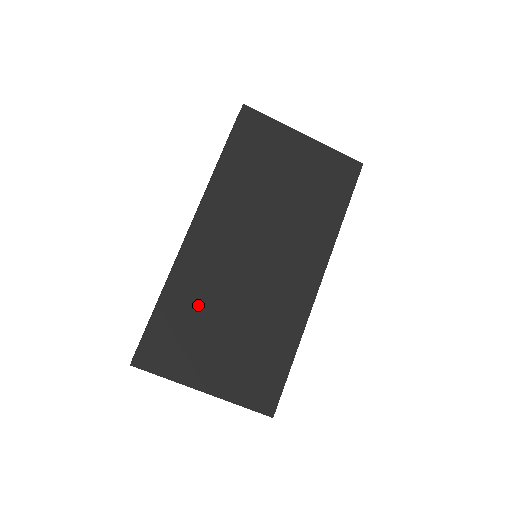
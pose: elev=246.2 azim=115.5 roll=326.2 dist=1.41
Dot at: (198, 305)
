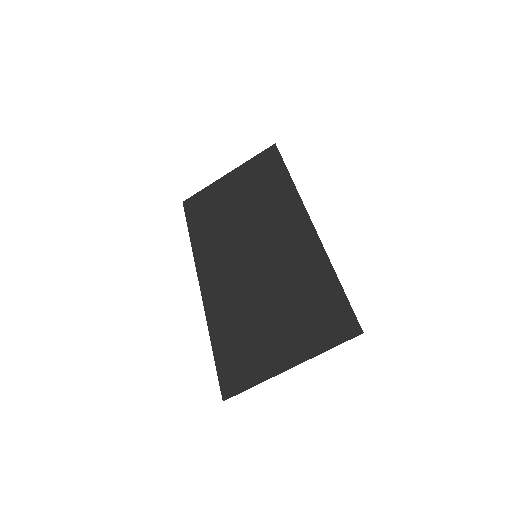
Dot at: (239, 319)
